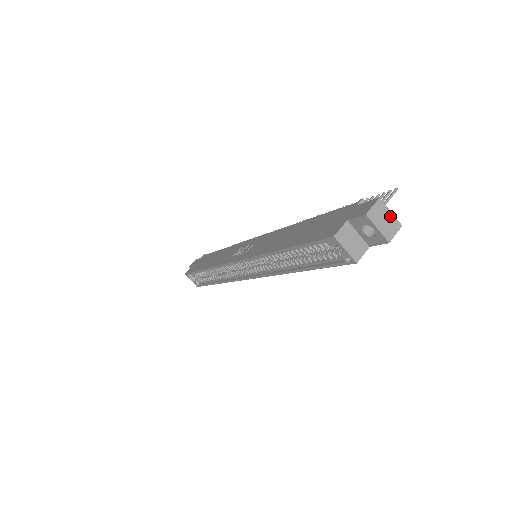
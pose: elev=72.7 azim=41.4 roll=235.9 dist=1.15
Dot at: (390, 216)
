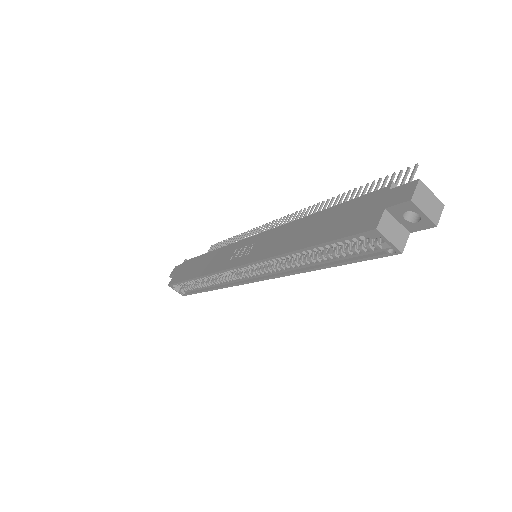
Dot at: (432, 197)
